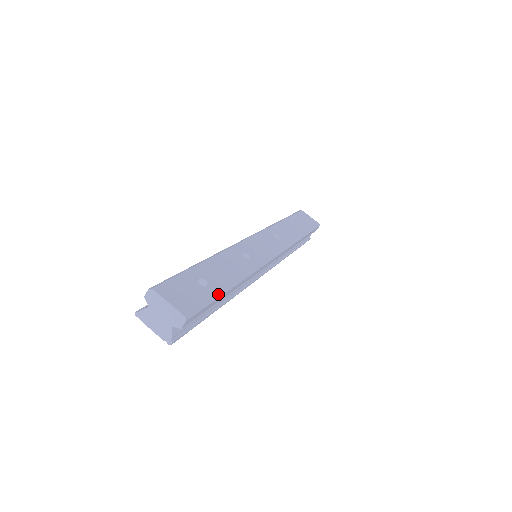
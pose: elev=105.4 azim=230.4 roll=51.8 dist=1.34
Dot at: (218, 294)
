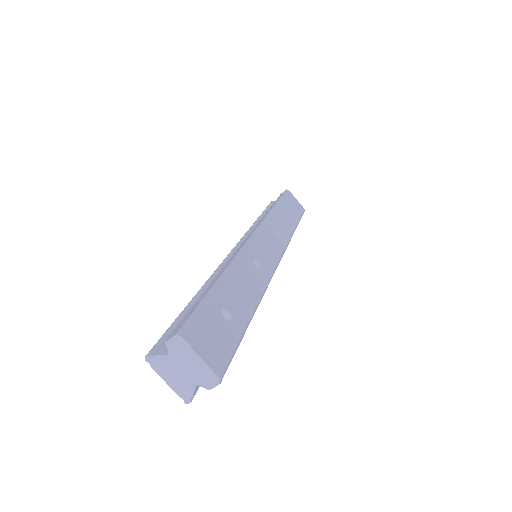
Dot at: (243, 332)
